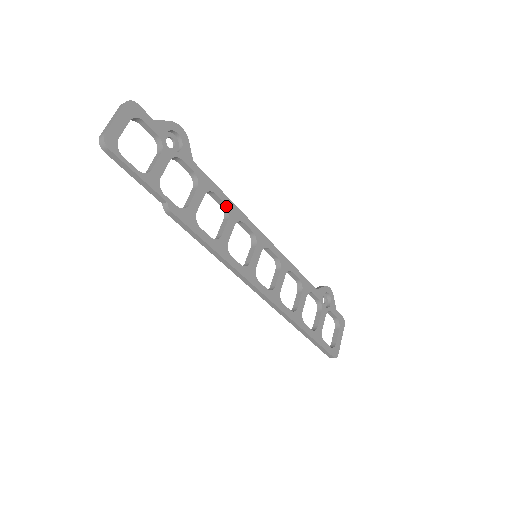
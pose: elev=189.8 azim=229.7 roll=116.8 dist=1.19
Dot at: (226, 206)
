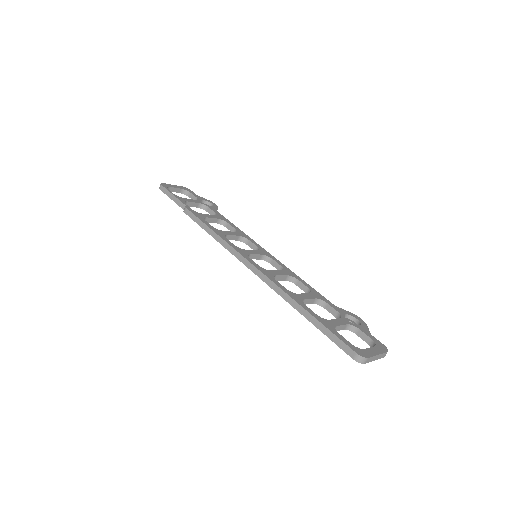
Dot at: (236, 230)
